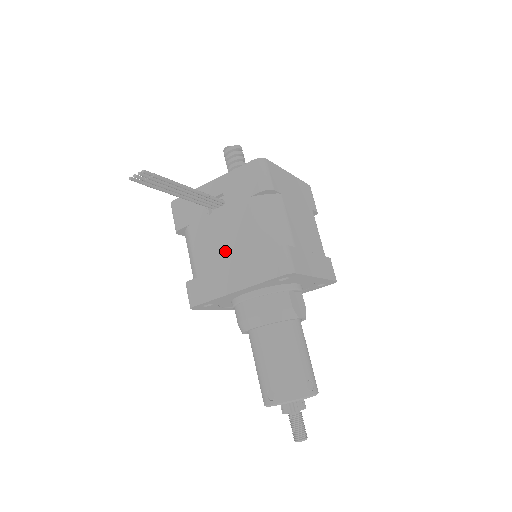
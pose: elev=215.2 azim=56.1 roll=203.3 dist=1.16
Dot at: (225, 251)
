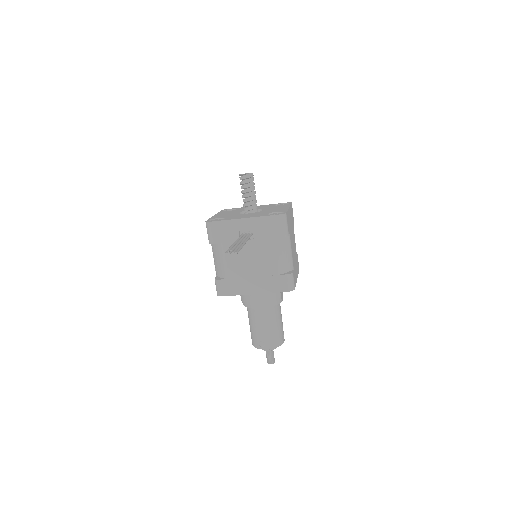
Dot at: (250, 268)
